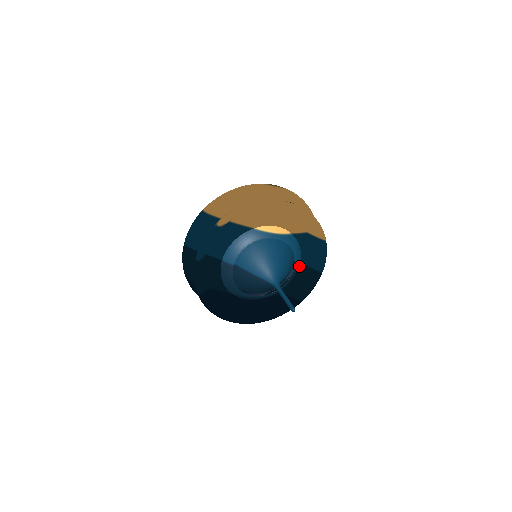
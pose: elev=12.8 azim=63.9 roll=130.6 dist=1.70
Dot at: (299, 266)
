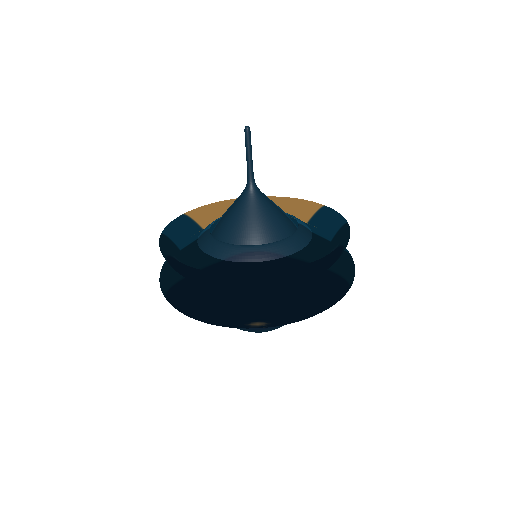
Dot at: (312, 232)
